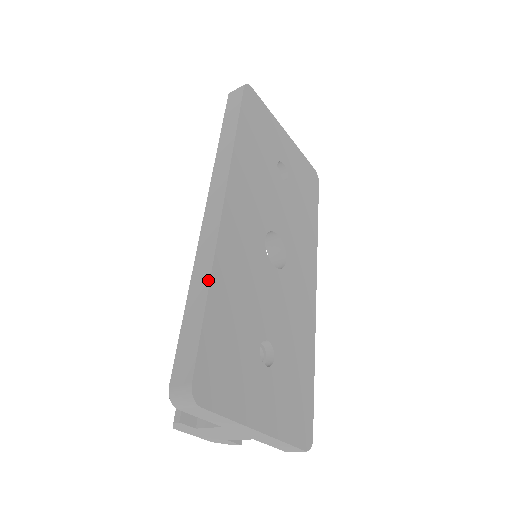
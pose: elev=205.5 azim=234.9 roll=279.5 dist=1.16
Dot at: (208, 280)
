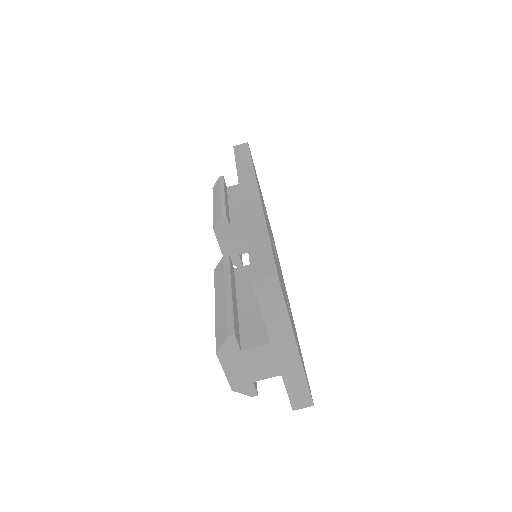
Dot at: (265, 225)
